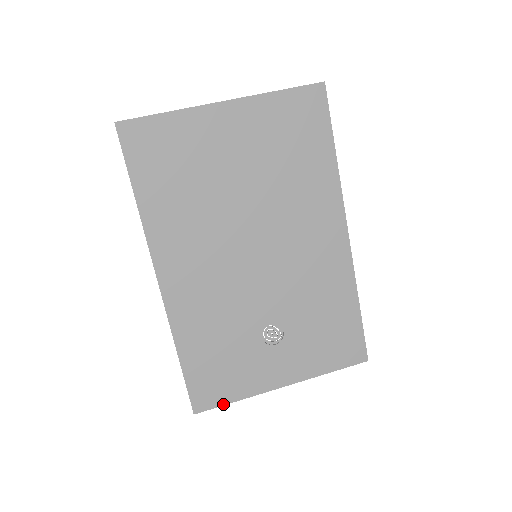
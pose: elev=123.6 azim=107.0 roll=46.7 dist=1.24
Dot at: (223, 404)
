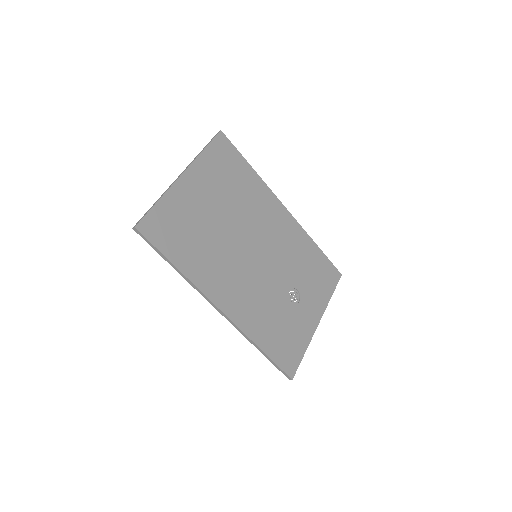
Dot at: (301, 360)
